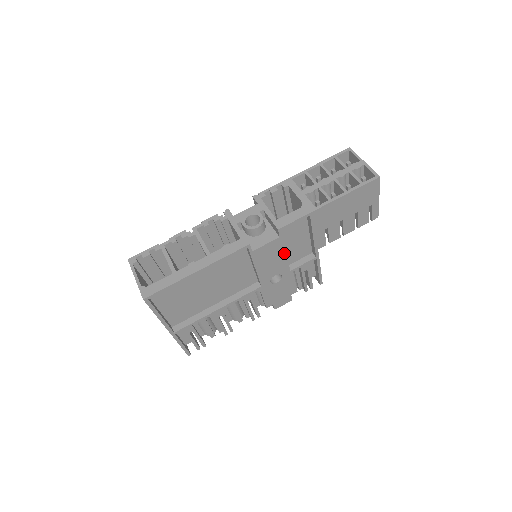
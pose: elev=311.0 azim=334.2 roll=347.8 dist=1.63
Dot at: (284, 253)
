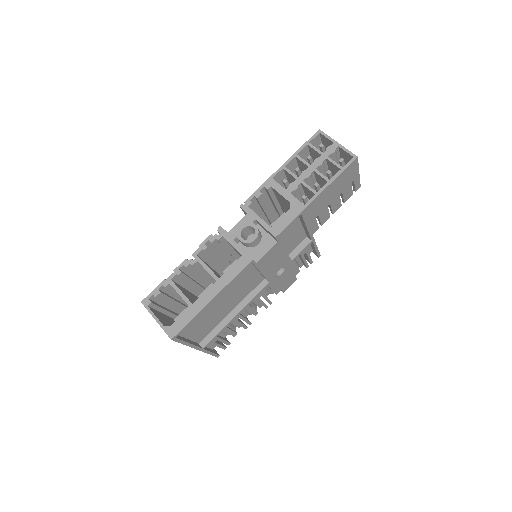
Dot at: (284, 251)
